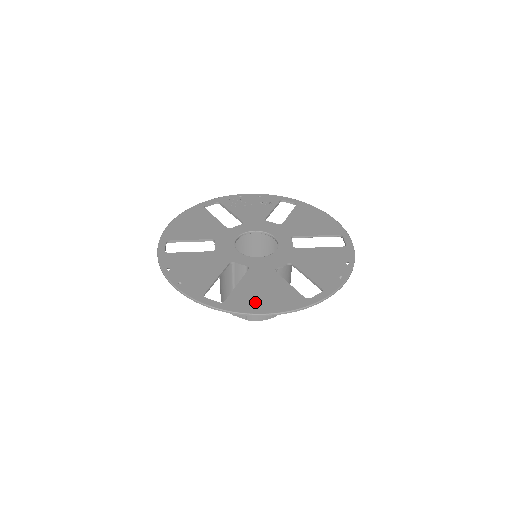
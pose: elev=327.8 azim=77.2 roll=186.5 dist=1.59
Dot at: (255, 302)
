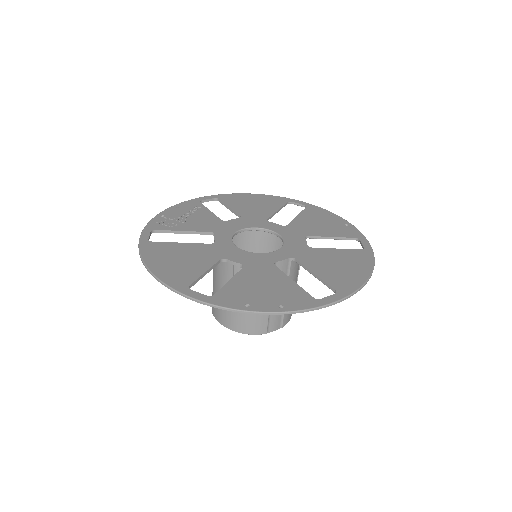
Dot at: (350, 274)
